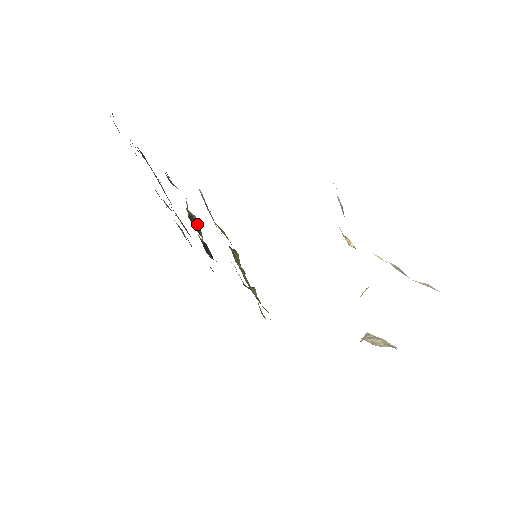
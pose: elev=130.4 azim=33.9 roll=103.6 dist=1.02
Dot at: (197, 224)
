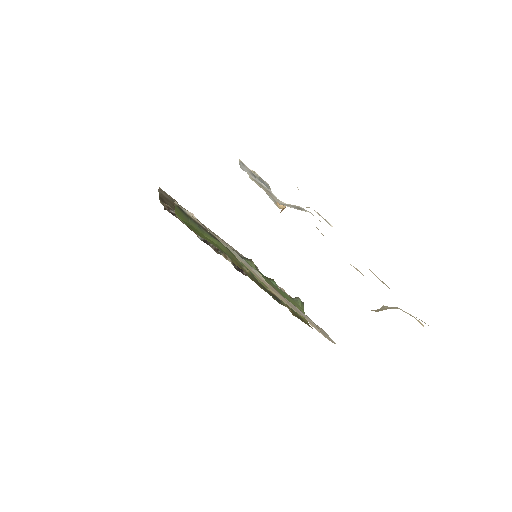
Dot at: occluded
